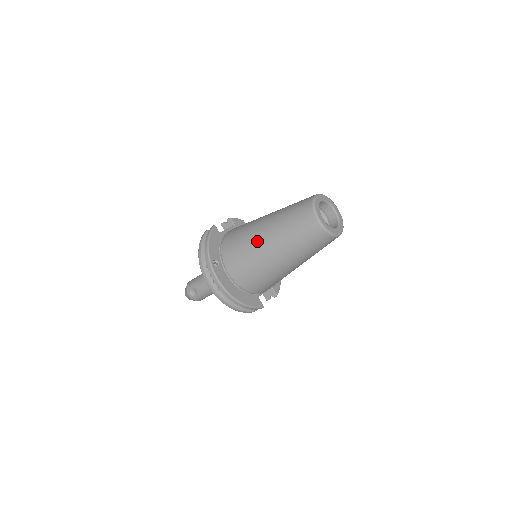
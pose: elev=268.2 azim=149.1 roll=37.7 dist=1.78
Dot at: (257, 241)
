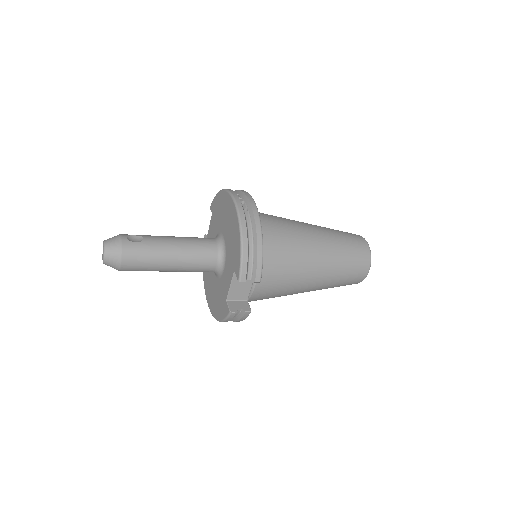
Dot at: (297, 221)
